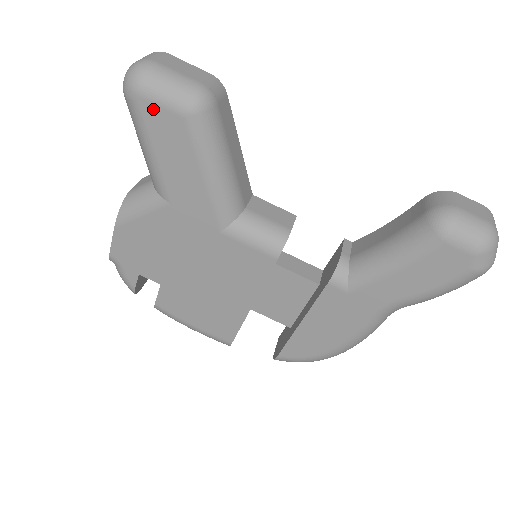
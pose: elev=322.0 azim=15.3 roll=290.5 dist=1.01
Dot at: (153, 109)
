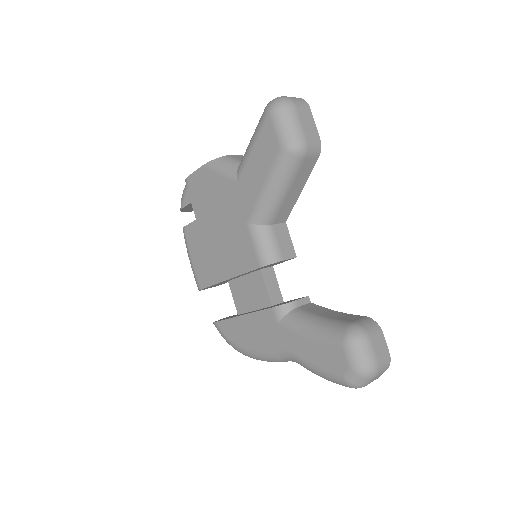
Dot at: (270, 129)
